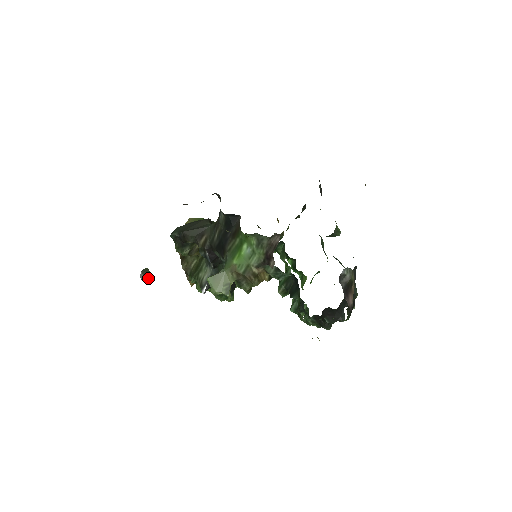
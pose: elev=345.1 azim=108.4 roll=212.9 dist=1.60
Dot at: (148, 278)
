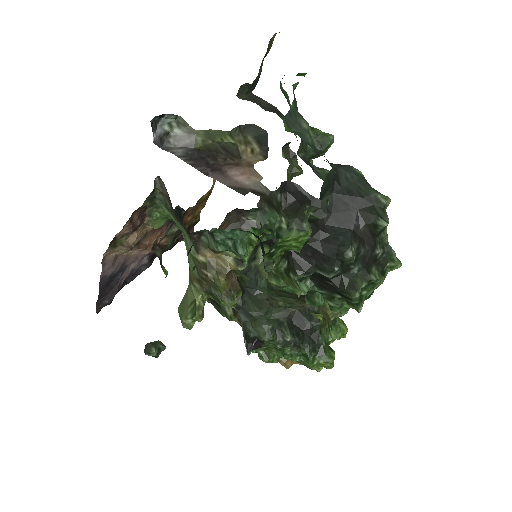
Dot at: (152, 350)
